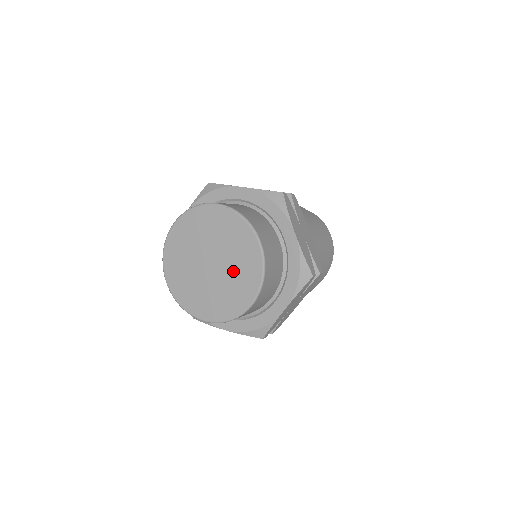
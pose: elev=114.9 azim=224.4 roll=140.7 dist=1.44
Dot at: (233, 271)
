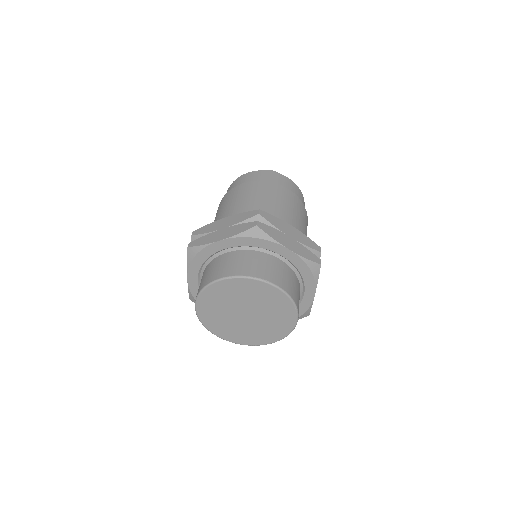
Dot at: (268, 311)
